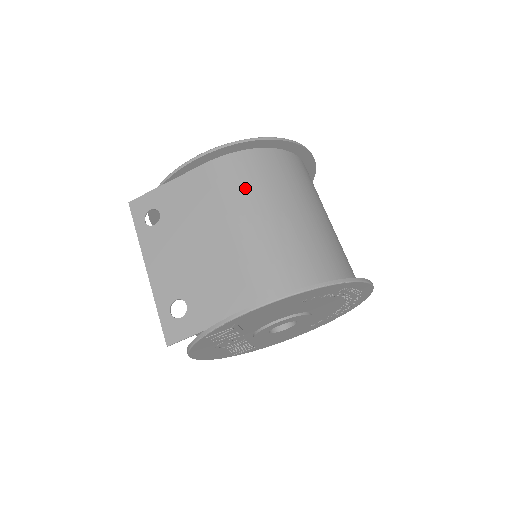
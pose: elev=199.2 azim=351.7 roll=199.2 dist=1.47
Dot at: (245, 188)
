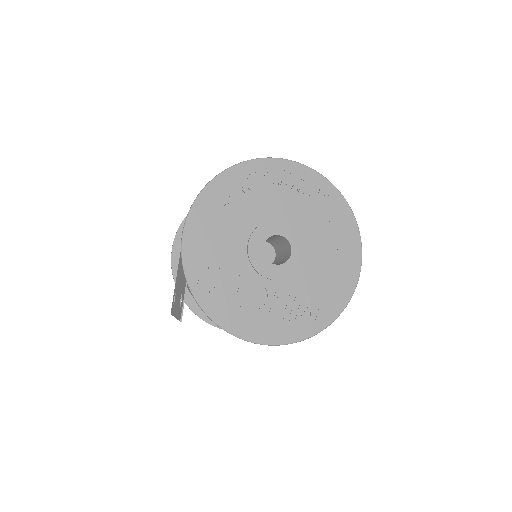
Dot at: occluded
